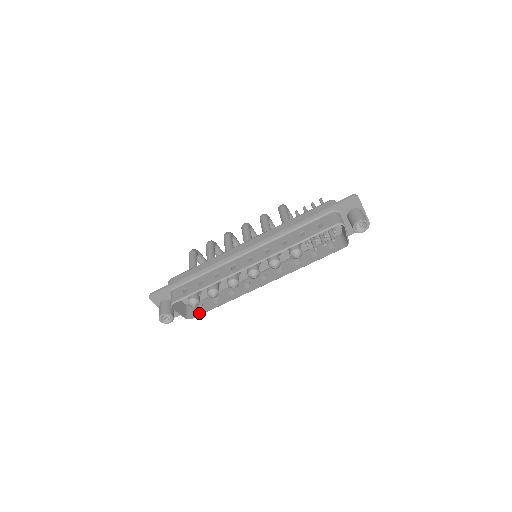
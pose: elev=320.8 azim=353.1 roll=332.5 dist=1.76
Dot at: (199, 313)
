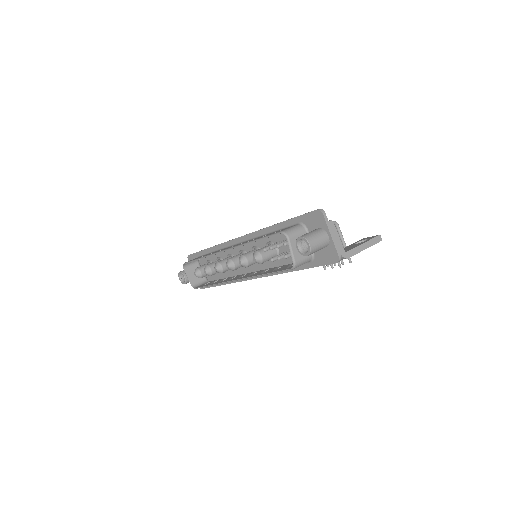
Dot at: (200, 286)
